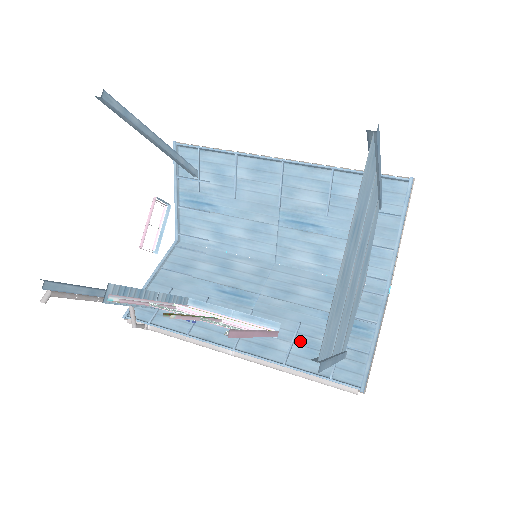
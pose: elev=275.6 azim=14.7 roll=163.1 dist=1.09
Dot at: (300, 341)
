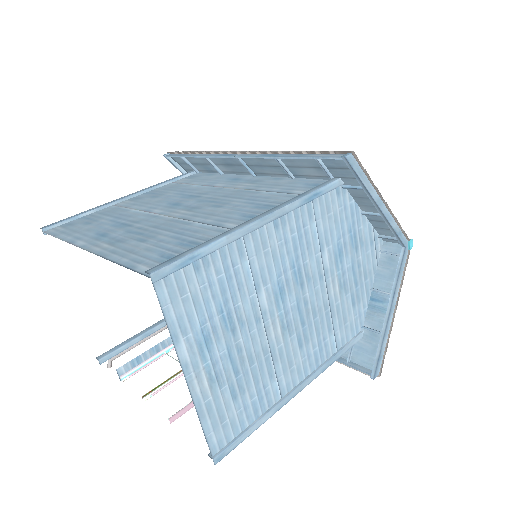
Dot at: occluded
